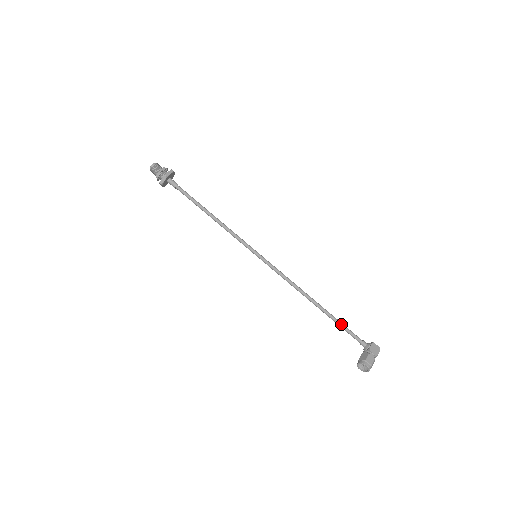
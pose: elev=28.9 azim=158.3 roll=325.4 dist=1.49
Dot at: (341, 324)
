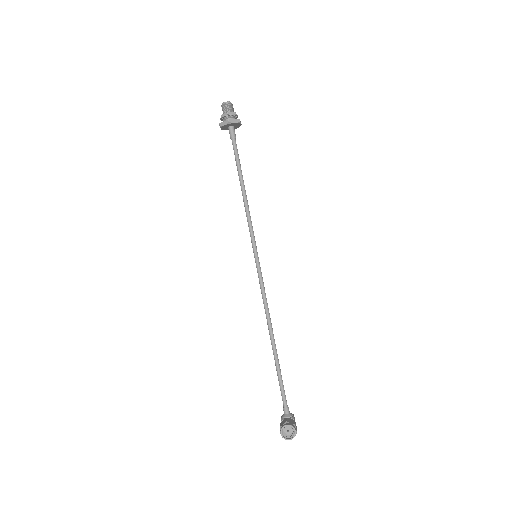
Dot at: occluded
